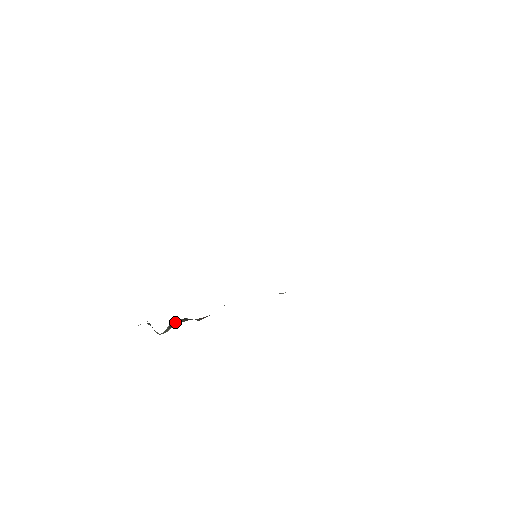
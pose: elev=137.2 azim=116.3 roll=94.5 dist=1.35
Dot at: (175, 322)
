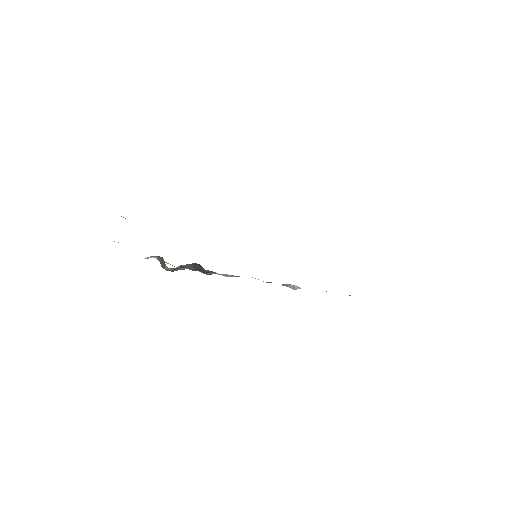
Dot at: (188, 264)
